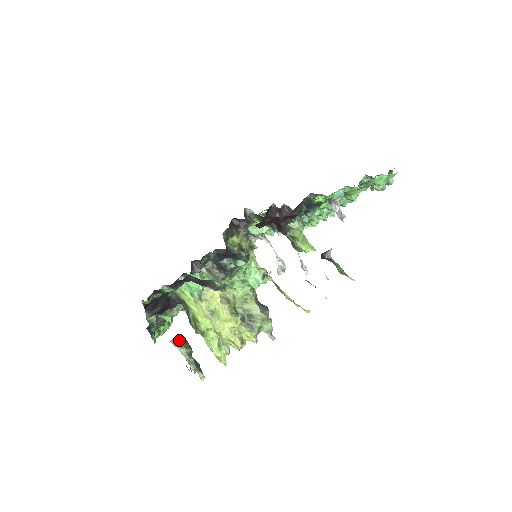
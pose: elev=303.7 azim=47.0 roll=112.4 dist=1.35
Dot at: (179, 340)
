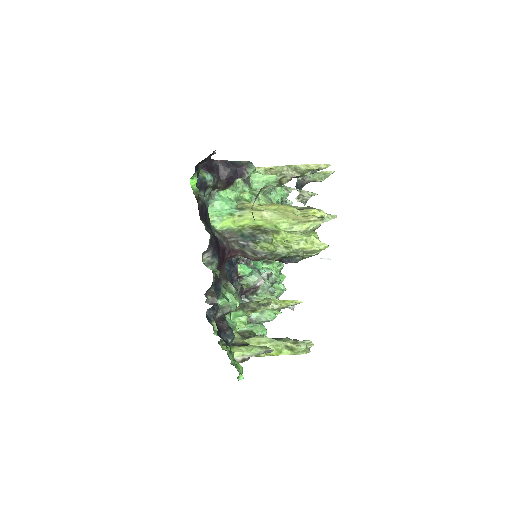
Dot at: occluded
